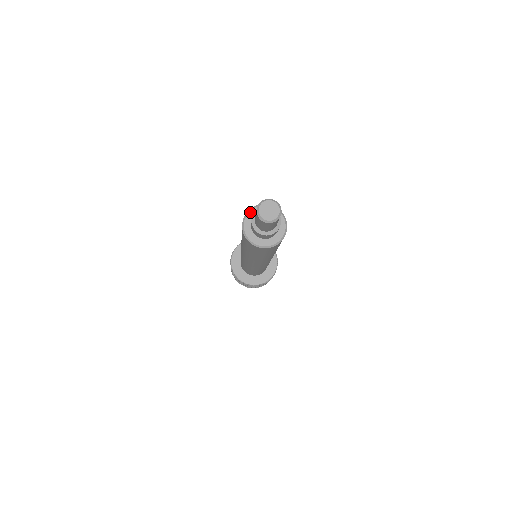
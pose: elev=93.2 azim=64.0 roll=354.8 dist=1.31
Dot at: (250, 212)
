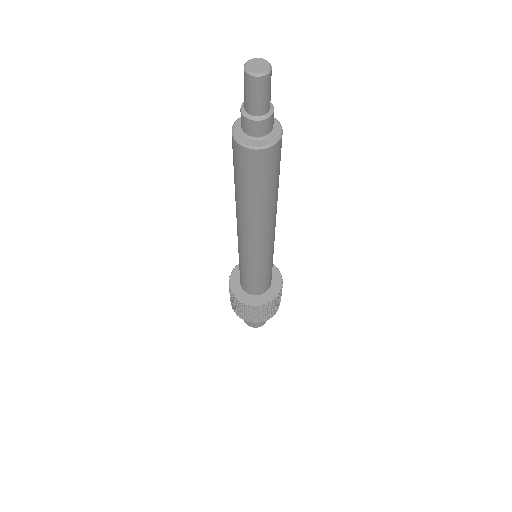
Dot at: (234, 131)
